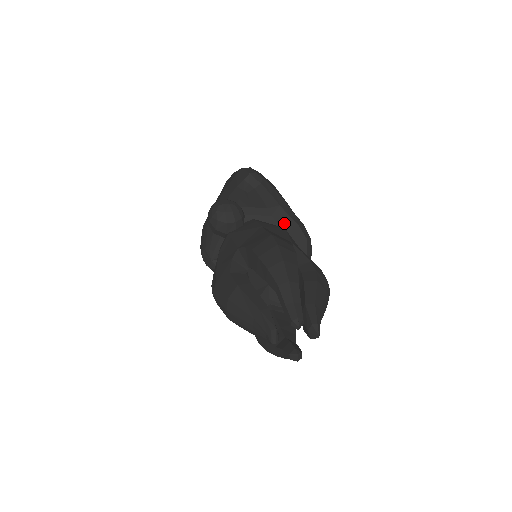
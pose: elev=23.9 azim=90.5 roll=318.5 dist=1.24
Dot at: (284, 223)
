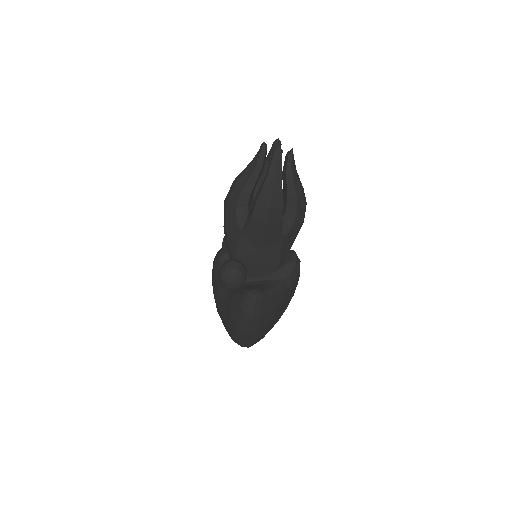
Dot at: occluded
